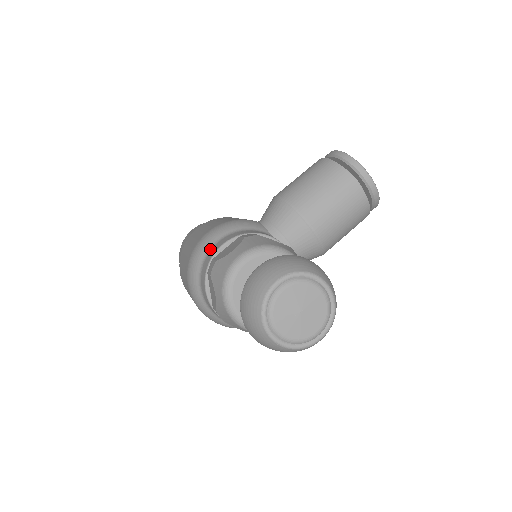
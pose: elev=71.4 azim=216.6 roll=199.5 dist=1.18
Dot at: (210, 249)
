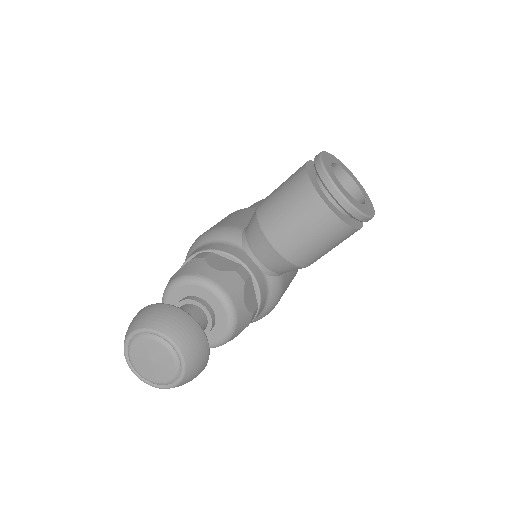
Dot at: occluded
